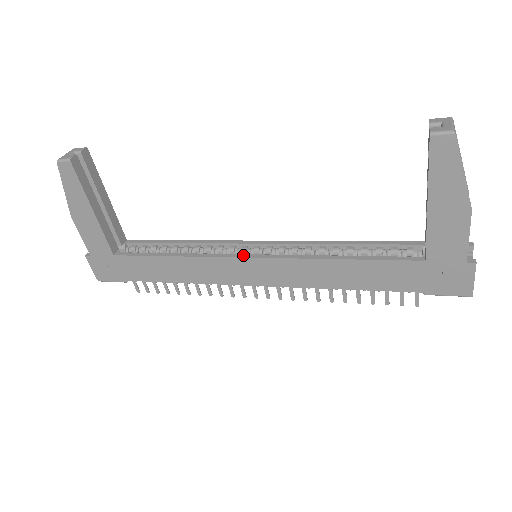
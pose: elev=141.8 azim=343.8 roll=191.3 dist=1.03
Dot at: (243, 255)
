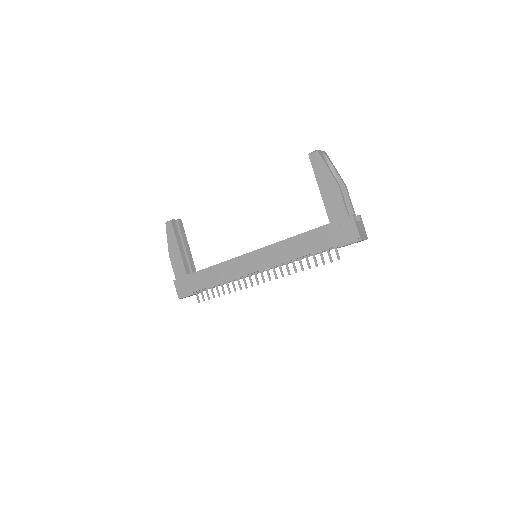
Dot at: (247, 253)
